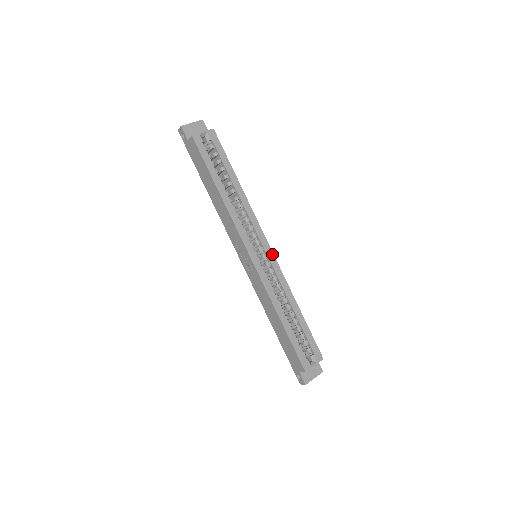
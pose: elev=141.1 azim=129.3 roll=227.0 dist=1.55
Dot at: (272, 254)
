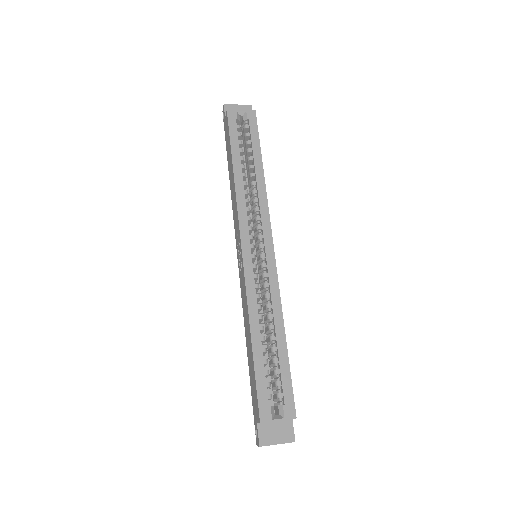
Dot at: (273, 256)
